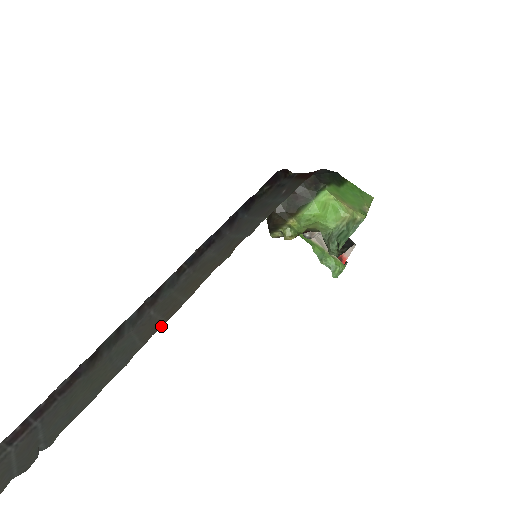
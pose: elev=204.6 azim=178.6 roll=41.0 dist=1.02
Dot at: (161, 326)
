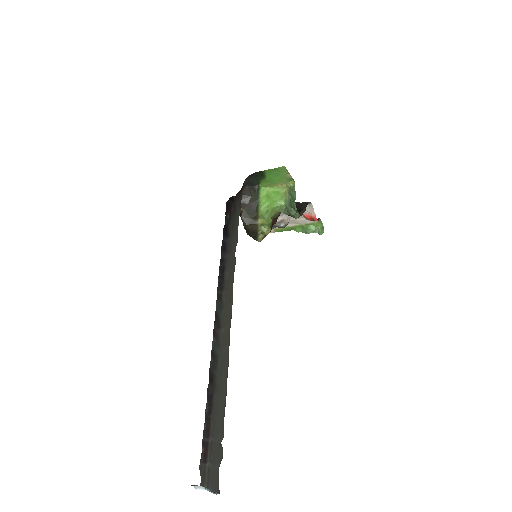
Dot at: occluded
